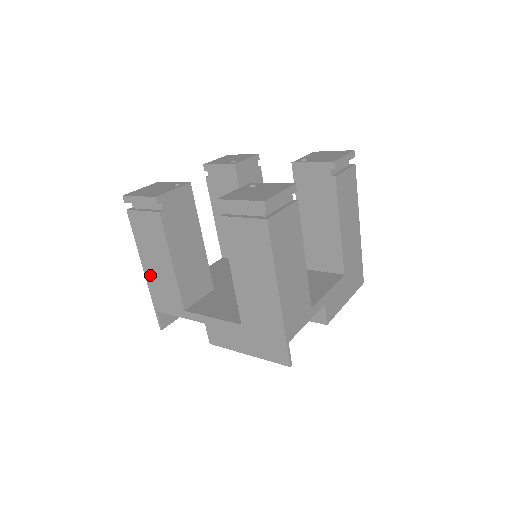
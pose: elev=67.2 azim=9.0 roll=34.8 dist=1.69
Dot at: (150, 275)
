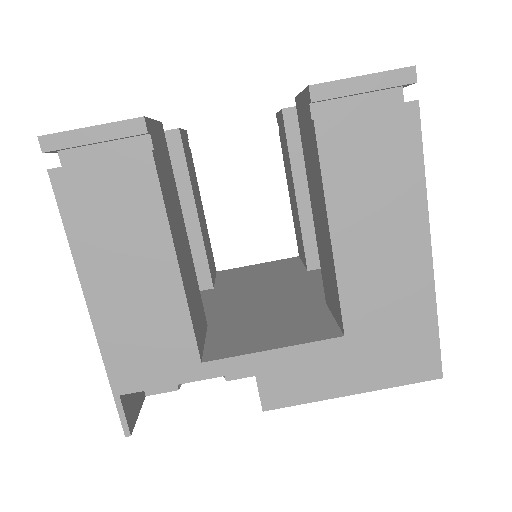
Dot at: occluded
